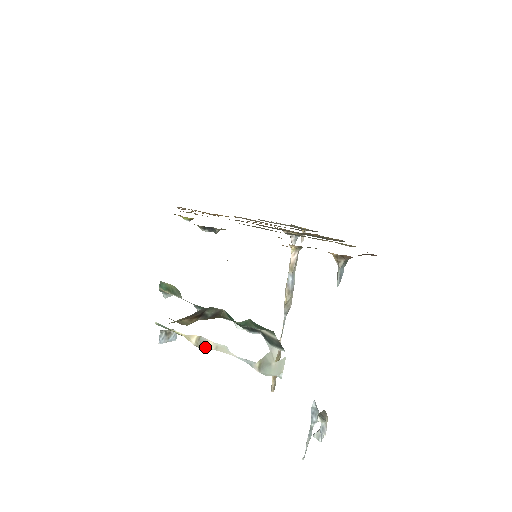
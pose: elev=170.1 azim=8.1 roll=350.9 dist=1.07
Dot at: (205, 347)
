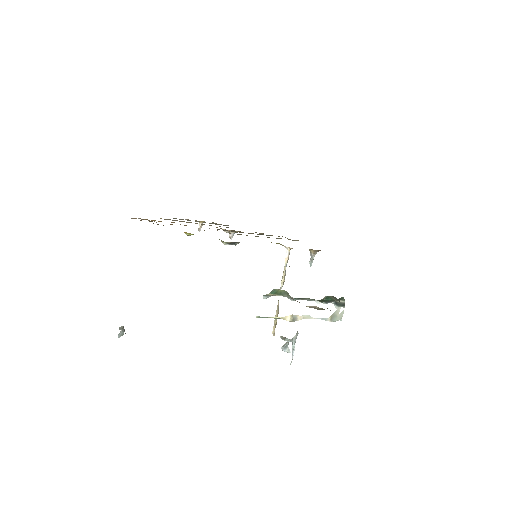
Dot at: (297, 320)
